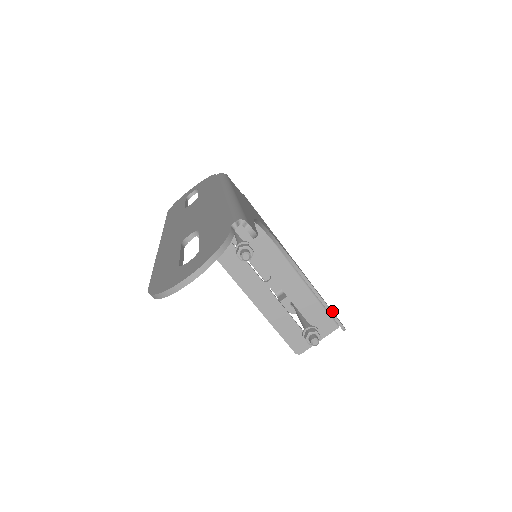
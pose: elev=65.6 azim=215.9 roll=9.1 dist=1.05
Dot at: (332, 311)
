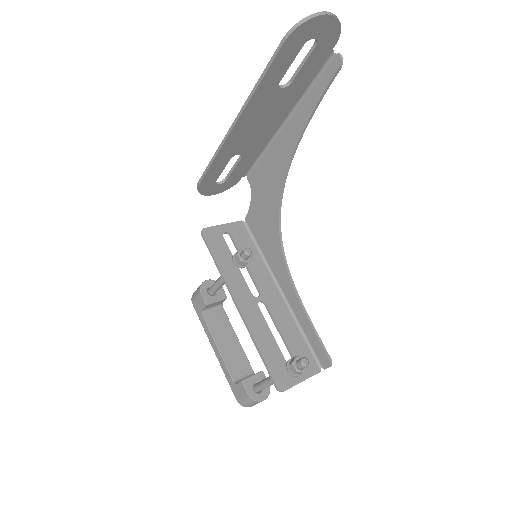
Dot at: (316, 343)
